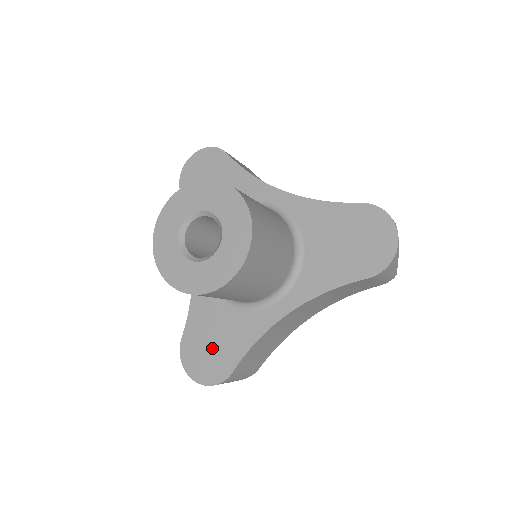
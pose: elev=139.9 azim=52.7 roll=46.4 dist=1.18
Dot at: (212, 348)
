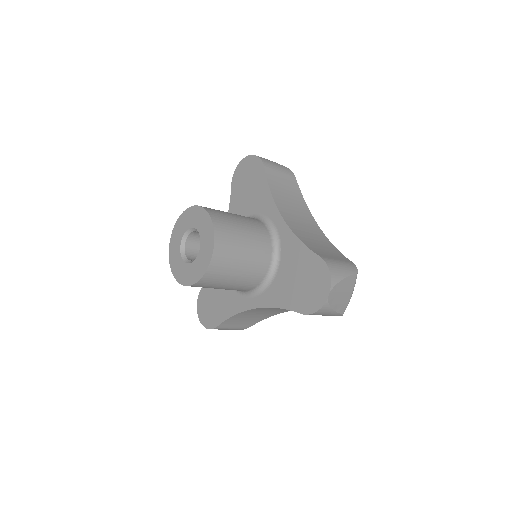
Dot at: (213, 305)
